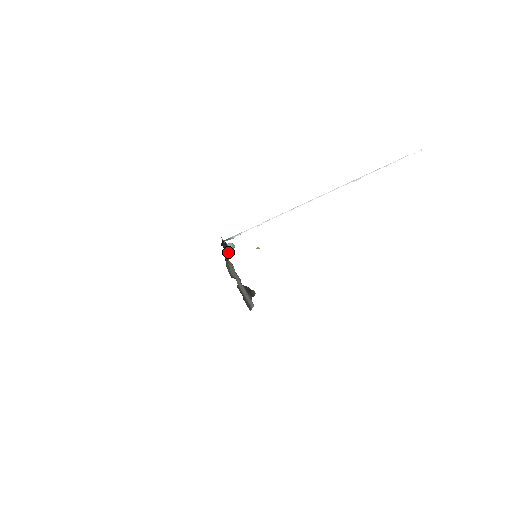
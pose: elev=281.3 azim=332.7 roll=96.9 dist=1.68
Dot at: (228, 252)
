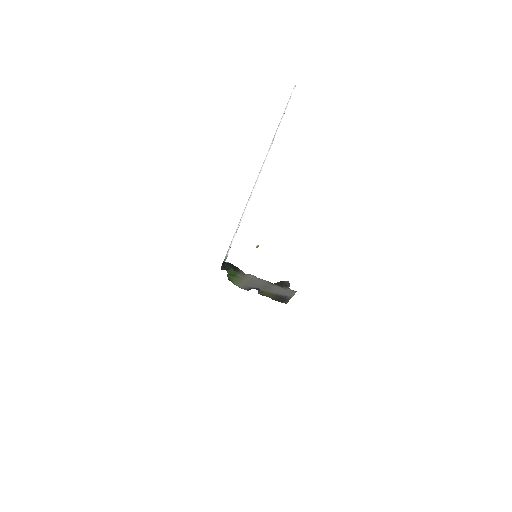
Dot at: (238, 268)
